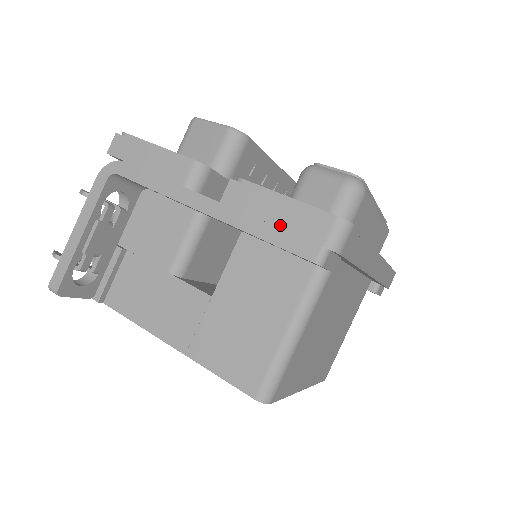
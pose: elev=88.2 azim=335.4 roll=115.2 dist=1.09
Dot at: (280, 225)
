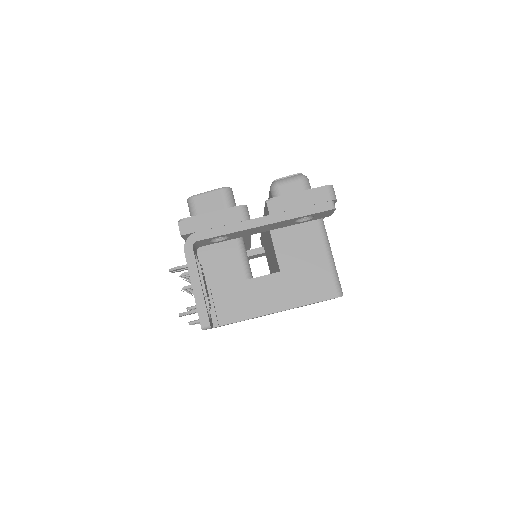
Dot at: (306, 205)
